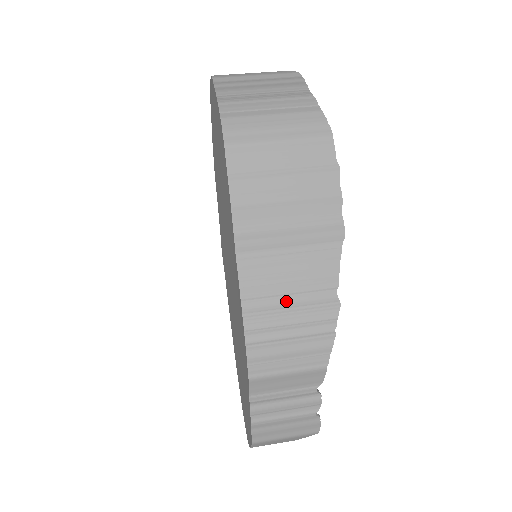
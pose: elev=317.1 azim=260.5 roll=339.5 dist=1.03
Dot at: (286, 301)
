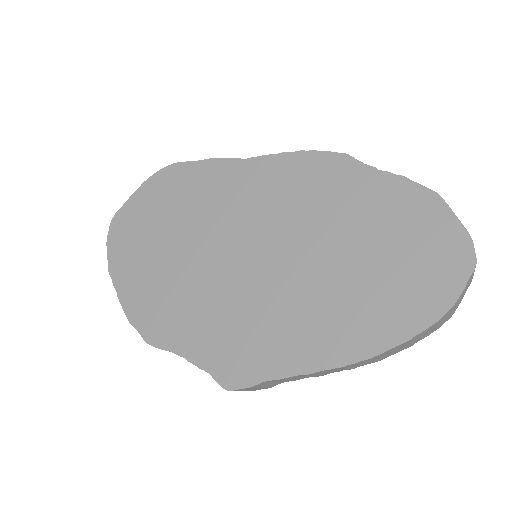
Dot at: occluded
